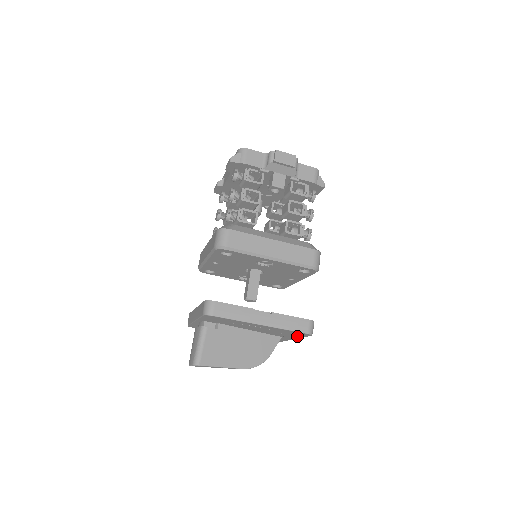
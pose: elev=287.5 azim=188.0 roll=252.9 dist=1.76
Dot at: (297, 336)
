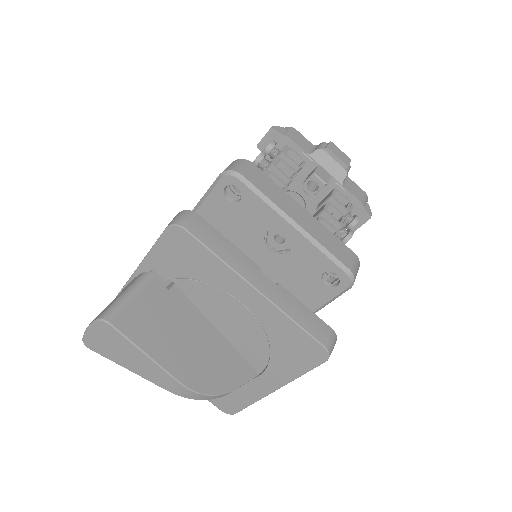
Dot at: (293, 367)
